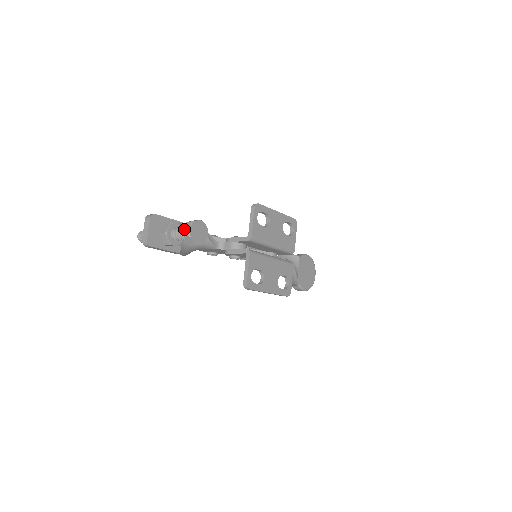
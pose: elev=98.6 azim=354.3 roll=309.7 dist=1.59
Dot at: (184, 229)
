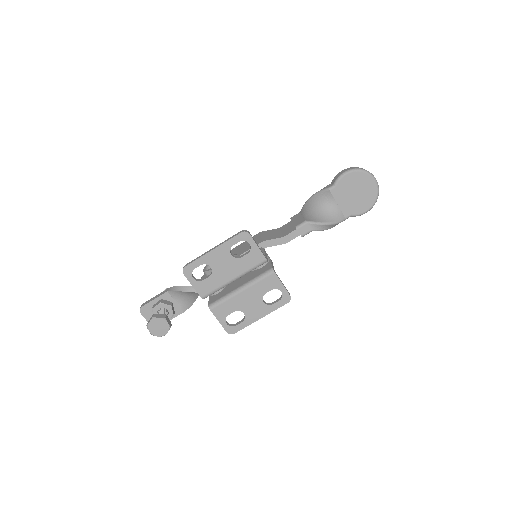
Dot at: occluded
